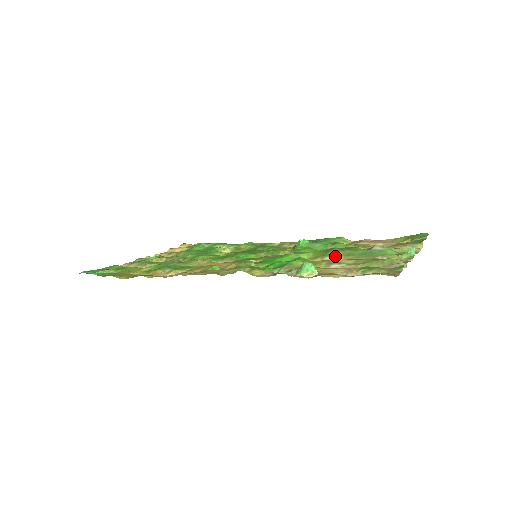
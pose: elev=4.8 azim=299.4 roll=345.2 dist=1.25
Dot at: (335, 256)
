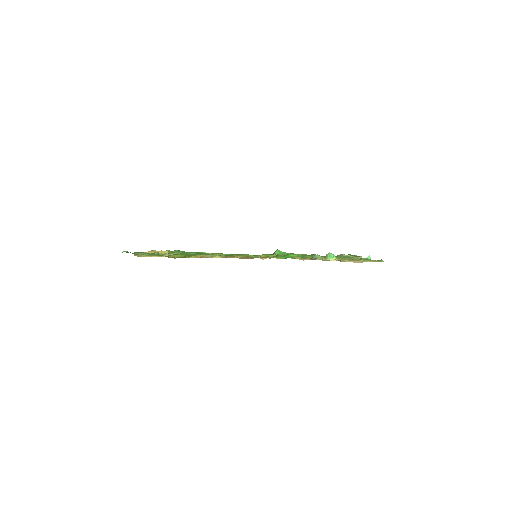
Dot at: (322, 257)
